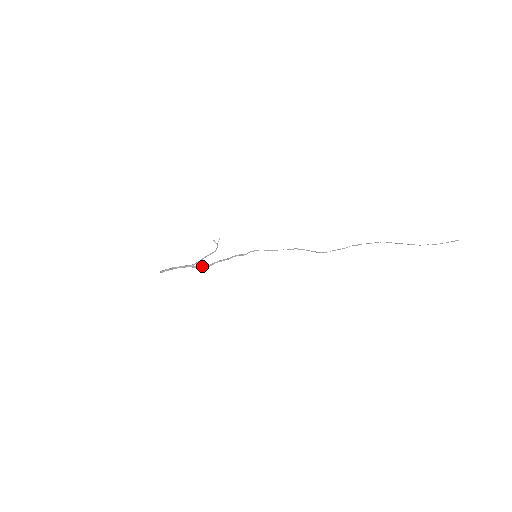
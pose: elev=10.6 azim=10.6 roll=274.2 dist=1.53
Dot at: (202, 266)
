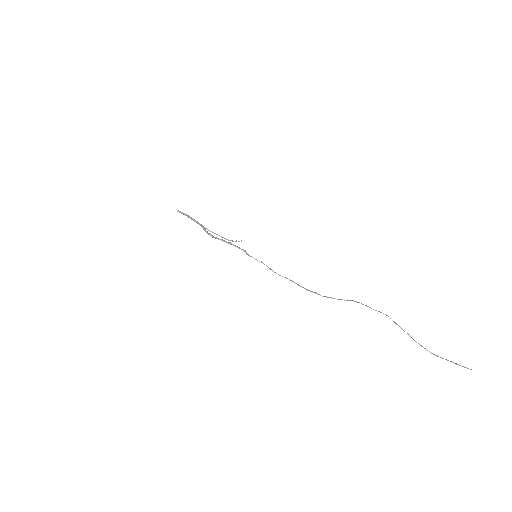
Dot at: occluded
